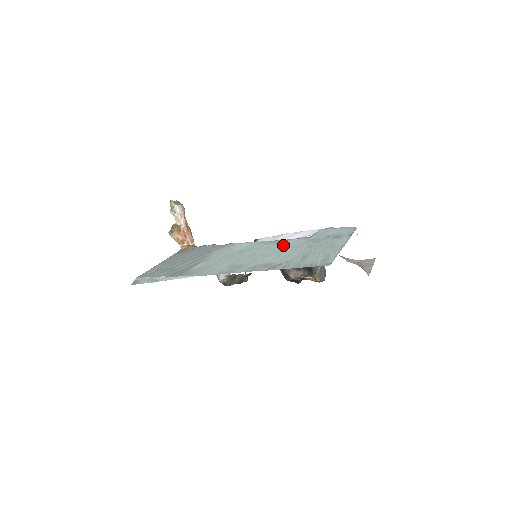
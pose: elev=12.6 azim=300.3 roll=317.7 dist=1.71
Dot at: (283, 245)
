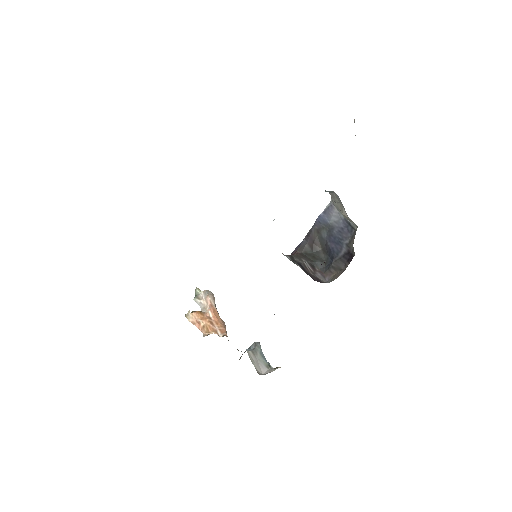
Dot at: occluded
